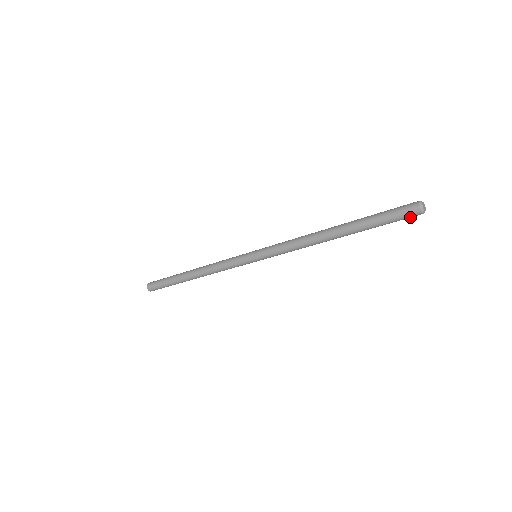
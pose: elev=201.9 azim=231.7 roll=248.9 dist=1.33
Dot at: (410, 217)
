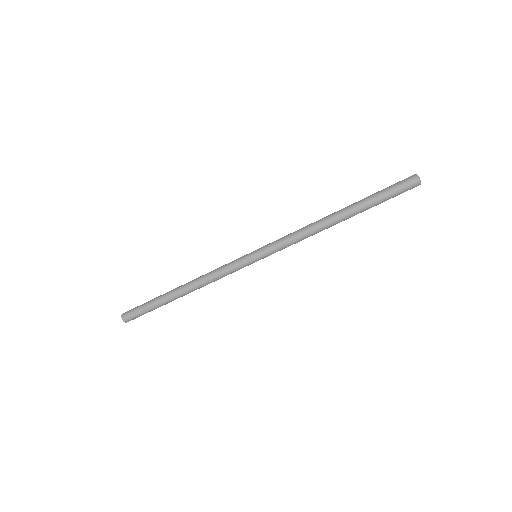
Dot at: occluded
